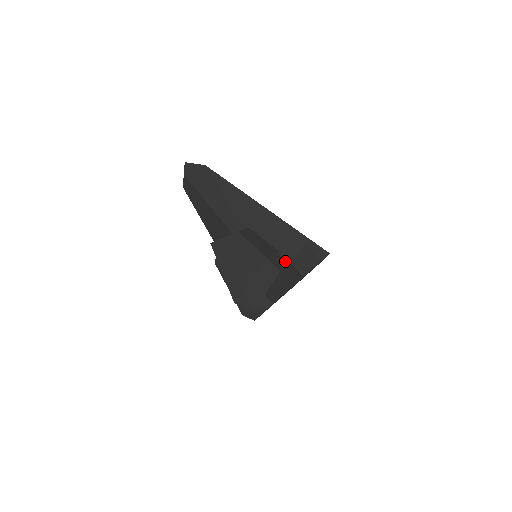
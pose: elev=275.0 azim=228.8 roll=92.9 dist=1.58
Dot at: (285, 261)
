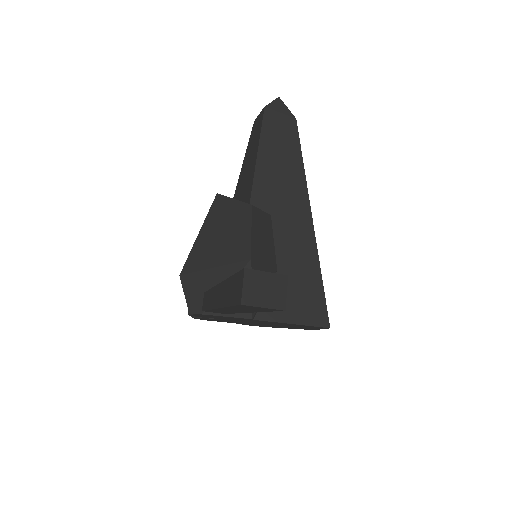
Dot at: occluded
